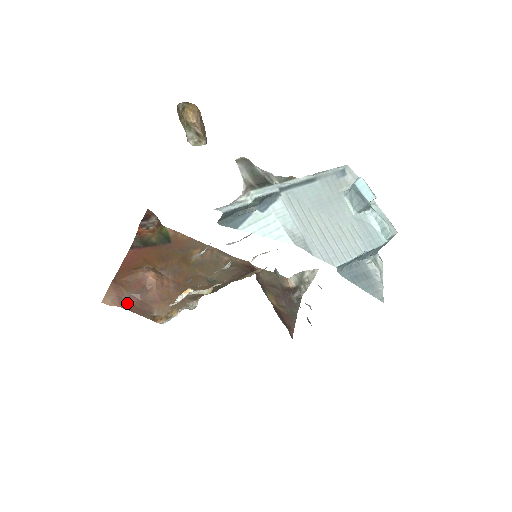
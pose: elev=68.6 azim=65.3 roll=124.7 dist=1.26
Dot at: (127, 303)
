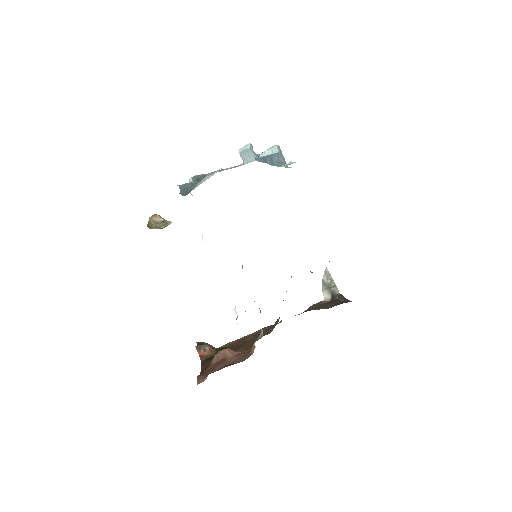
Dot at: occluded
